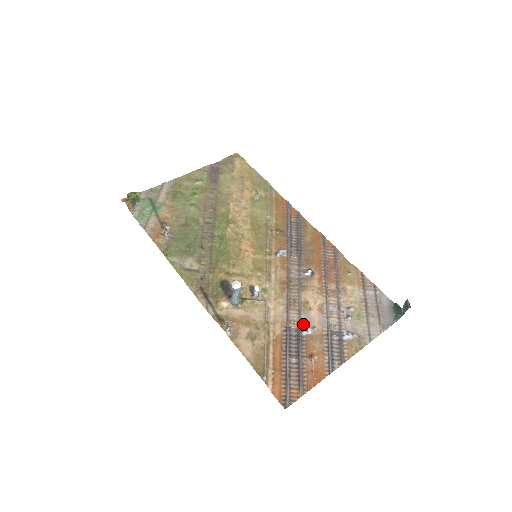
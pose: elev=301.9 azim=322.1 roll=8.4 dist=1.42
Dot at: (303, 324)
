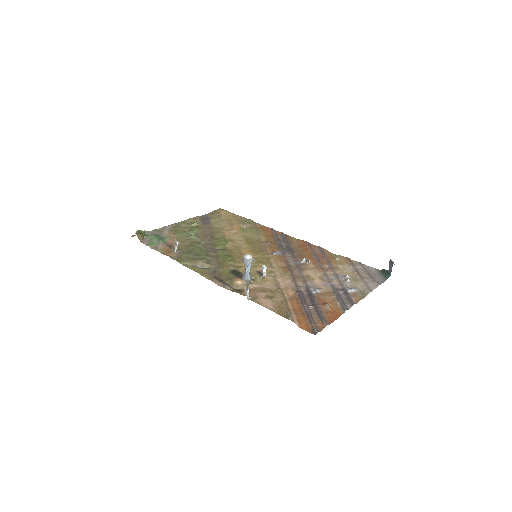
Dot at: (310, 287)
